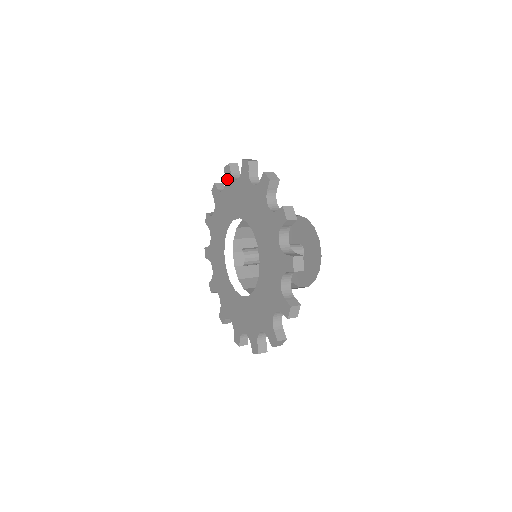
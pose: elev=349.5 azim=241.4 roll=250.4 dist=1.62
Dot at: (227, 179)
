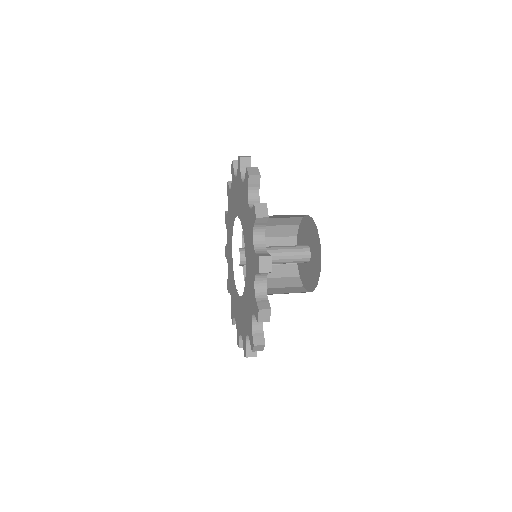
Dot at: (232, 176)
